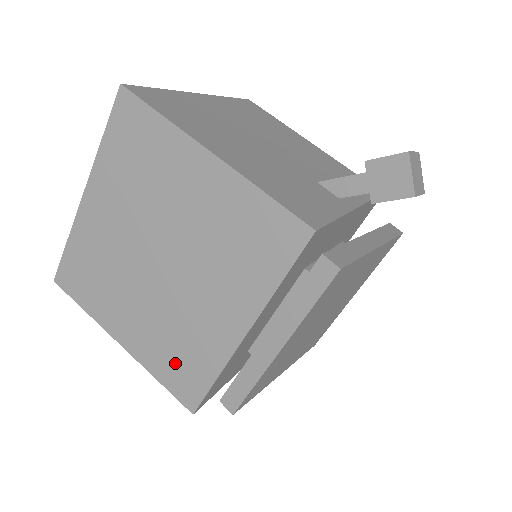
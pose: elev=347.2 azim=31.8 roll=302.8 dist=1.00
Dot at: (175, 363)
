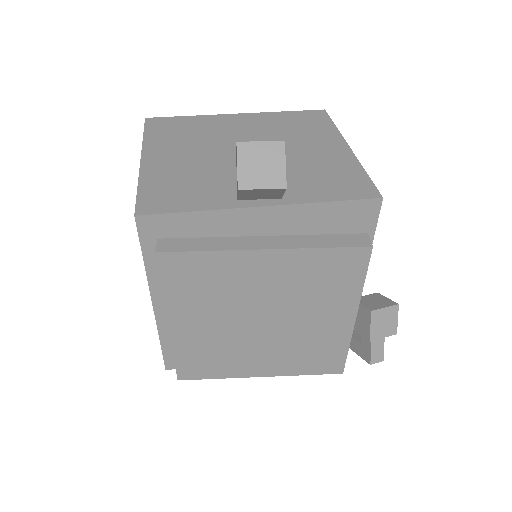
Dot at: occluded
